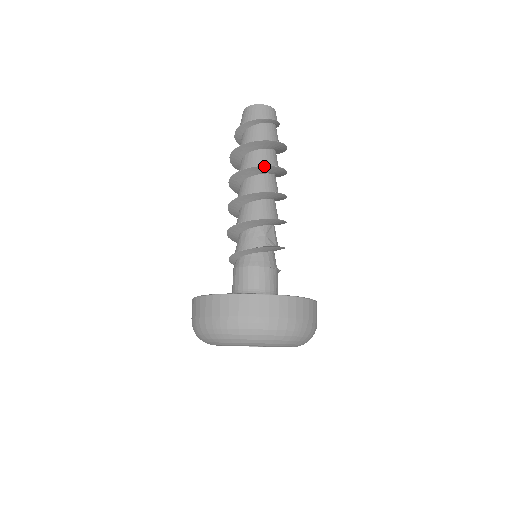
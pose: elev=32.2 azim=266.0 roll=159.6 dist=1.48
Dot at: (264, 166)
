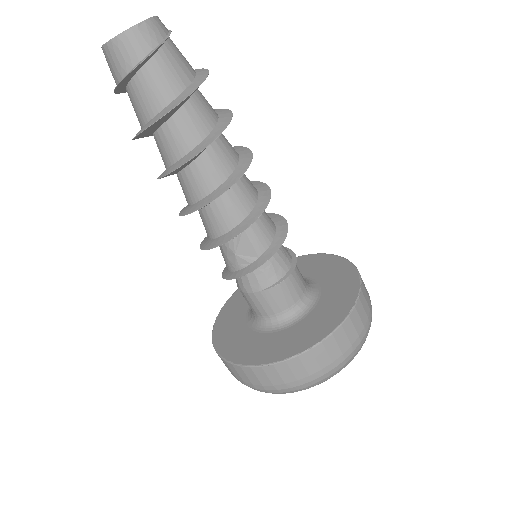
Dot at: (166, 175)
